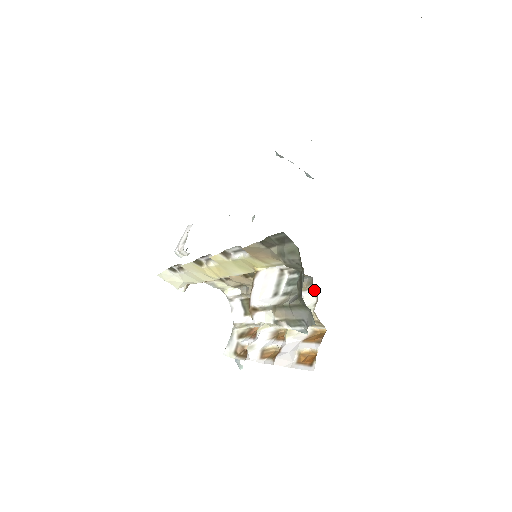
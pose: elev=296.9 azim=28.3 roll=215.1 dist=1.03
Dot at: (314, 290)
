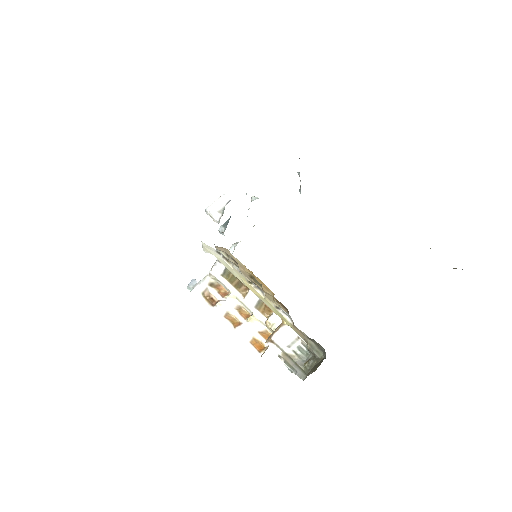
Dot at: occluded
